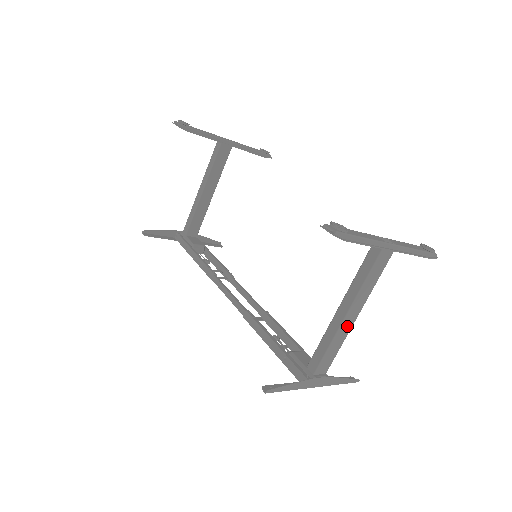
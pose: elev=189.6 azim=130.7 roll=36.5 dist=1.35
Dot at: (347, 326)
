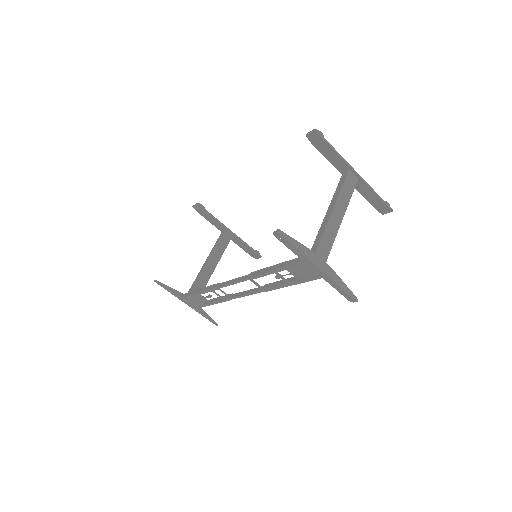
Dot at: (336, 223)
